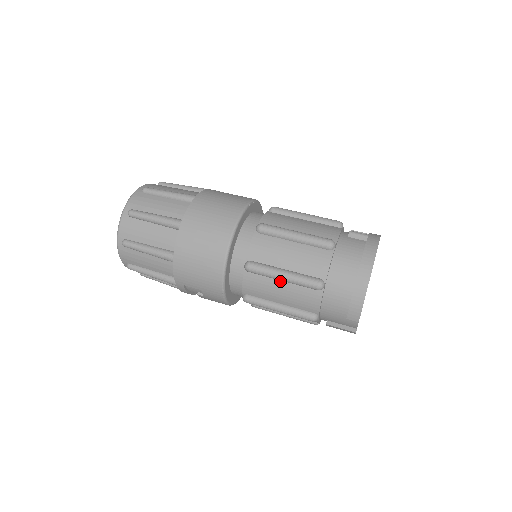
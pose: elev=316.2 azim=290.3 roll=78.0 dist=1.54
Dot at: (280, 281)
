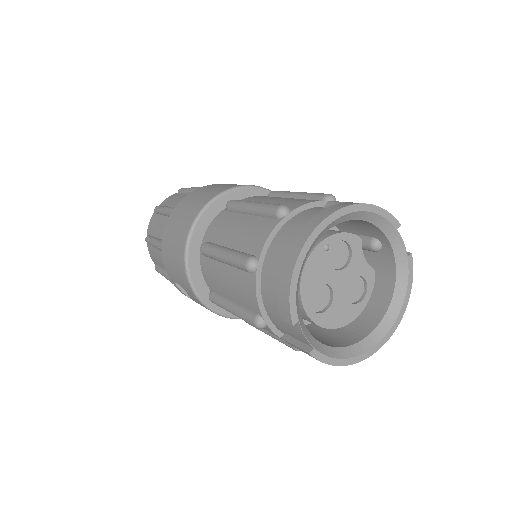
Dot at: (225, 265)
